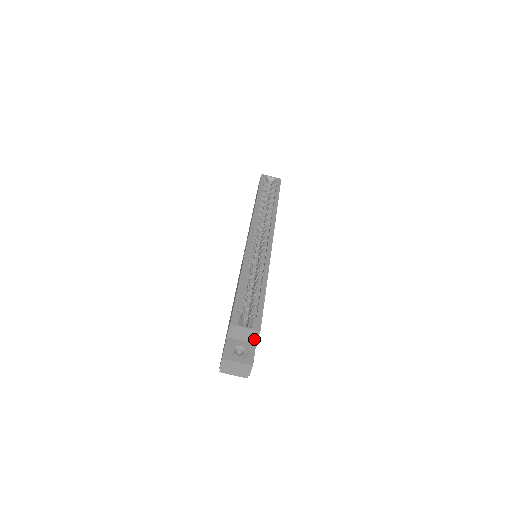
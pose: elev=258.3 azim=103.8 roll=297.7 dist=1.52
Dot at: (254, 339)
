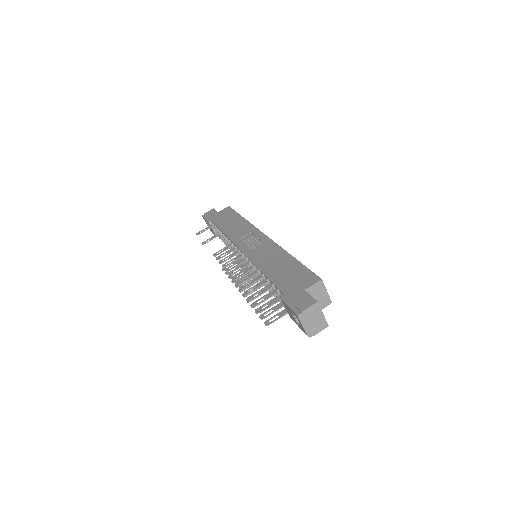
Dot at: (320, 307)
